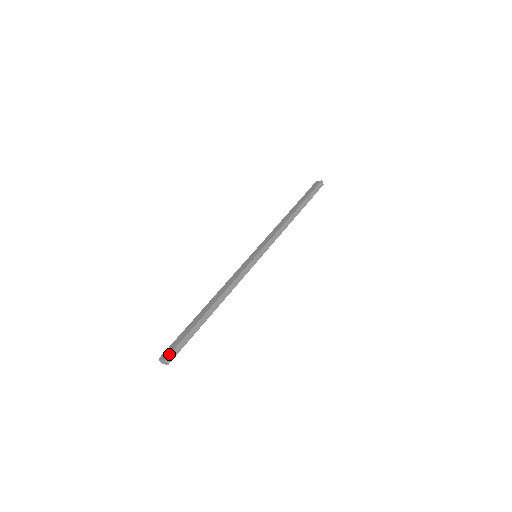
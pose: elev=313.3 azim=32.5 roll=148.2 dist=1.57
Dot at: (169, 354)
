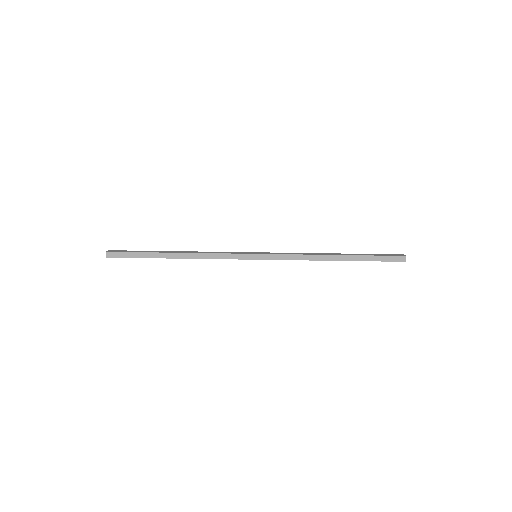
Dot at: (113, 251)
